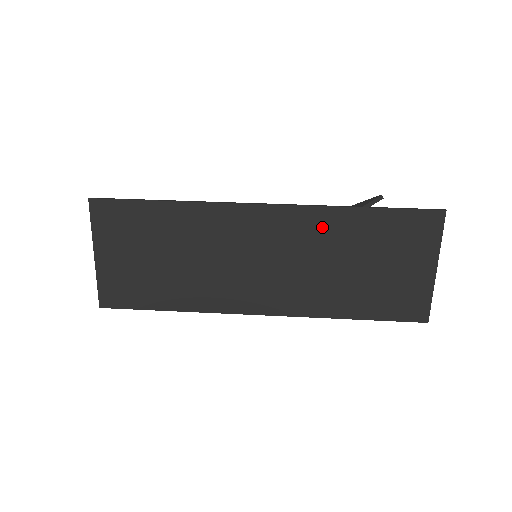
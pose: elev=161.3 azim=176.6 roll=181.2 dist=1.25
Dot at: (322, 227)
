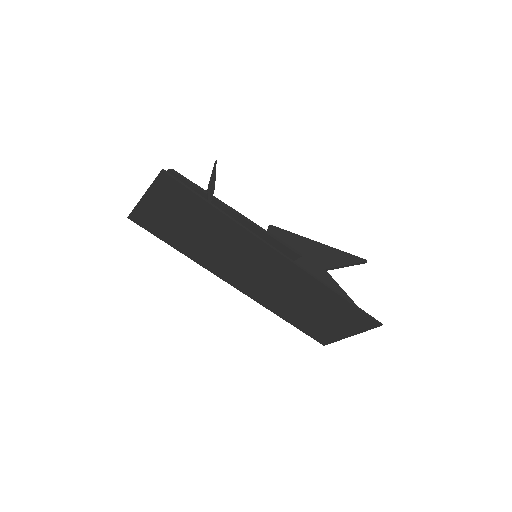
Dot at: (307, 285)
